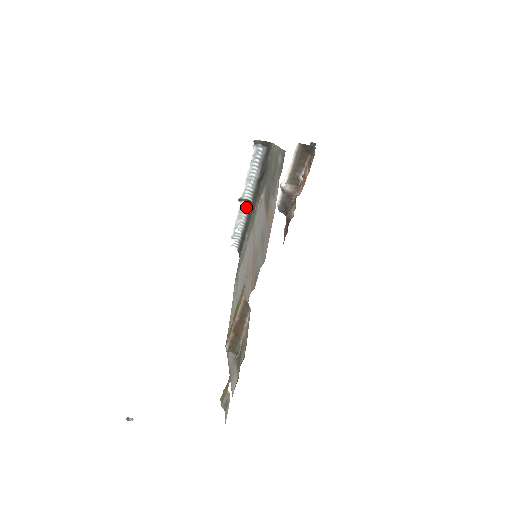
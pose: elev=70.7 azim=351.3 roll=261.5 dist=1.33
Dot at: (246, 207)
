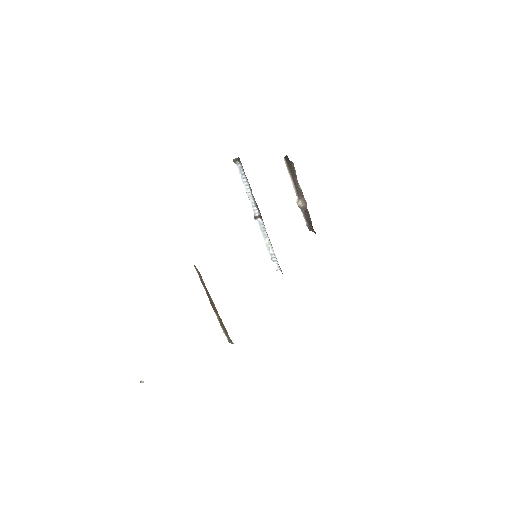
Dot at: (263, 224)
